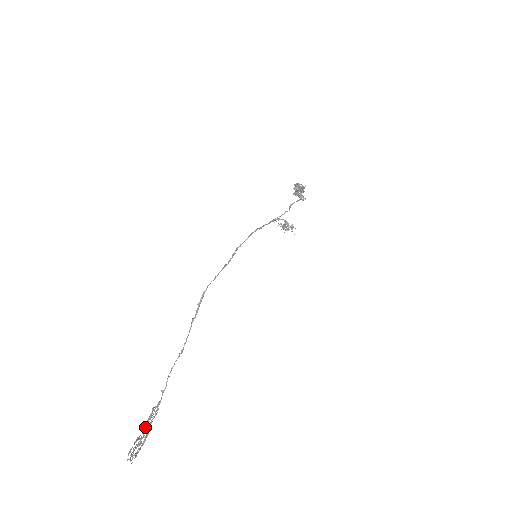
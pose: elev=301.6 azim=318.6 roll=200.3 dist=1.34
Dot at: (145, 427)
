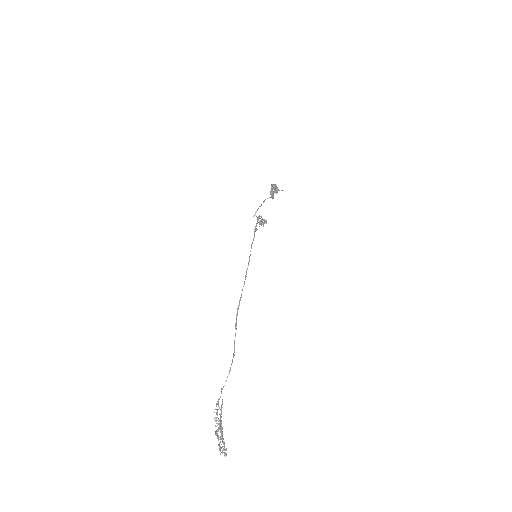
Dot at: (220, 423)
